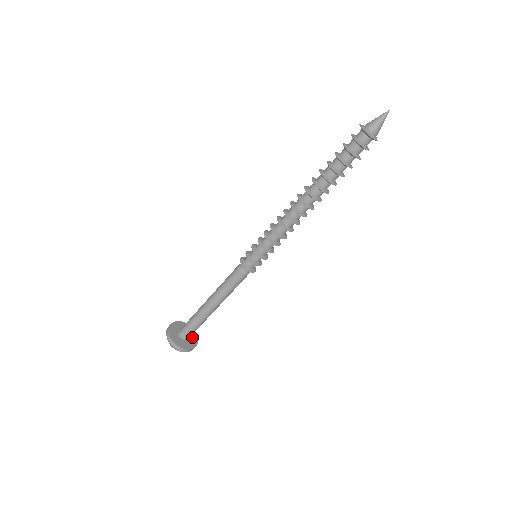
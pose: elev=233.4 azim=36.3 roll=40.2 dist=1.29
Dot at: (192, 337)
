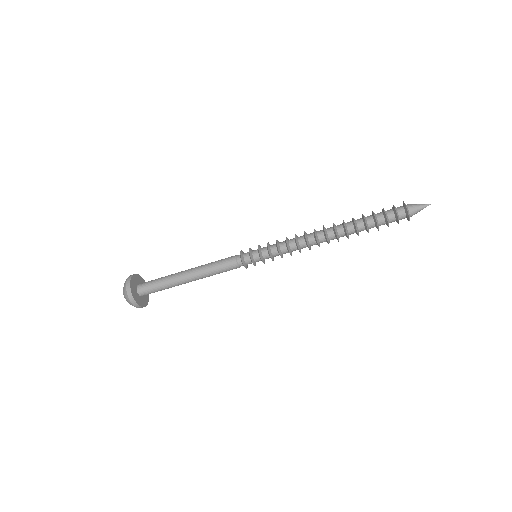
Dot at: occluded
